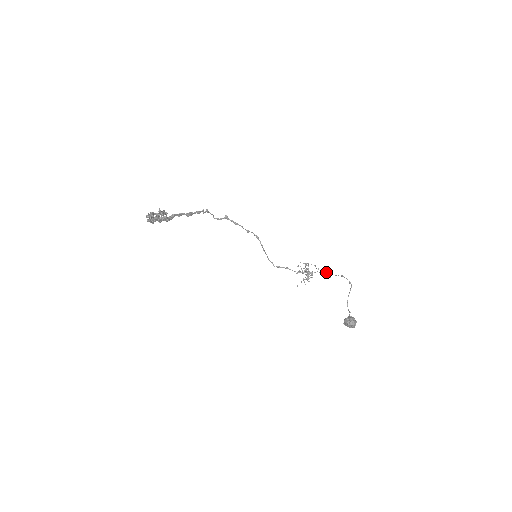
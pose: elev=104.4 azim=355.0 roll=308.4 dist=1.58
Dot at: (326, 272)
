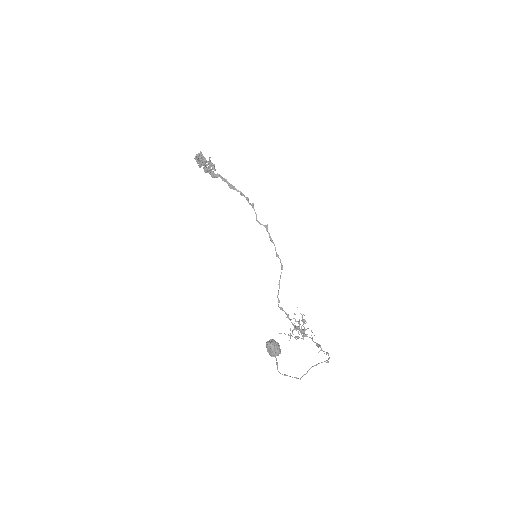
Dot at: (318, 344)
